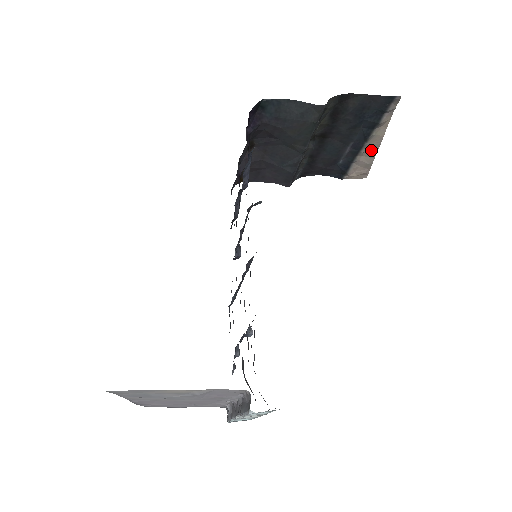
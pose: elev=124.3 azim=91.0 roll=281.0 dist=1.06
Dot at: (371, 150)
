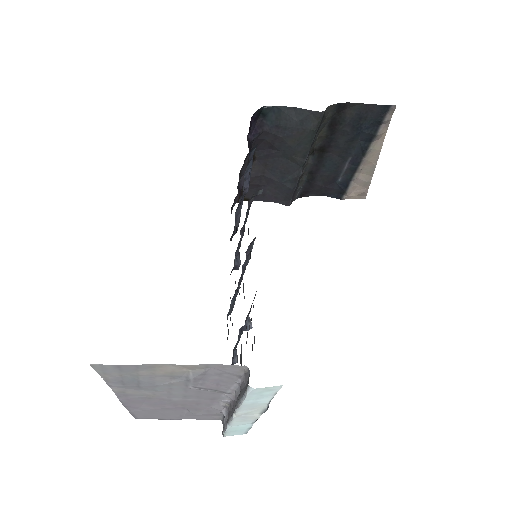
Dot at: (369, 166)
